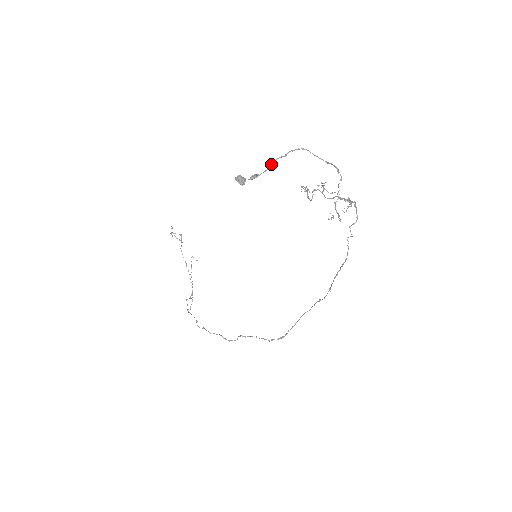
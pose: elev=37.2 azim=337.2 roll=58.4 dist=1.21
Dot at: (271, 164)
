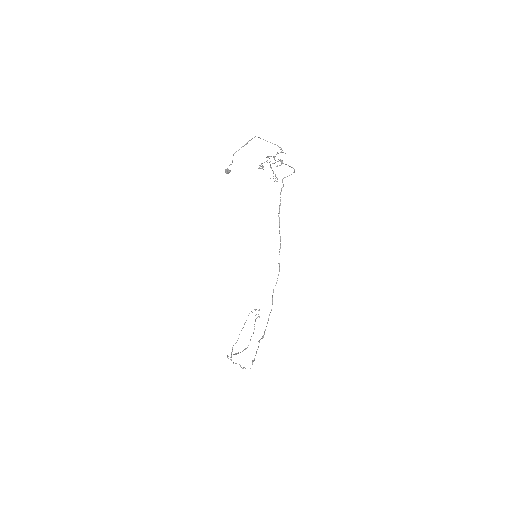
Dot at: occluded
